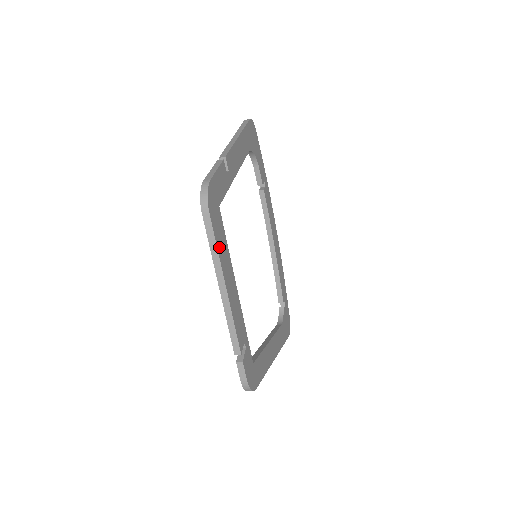
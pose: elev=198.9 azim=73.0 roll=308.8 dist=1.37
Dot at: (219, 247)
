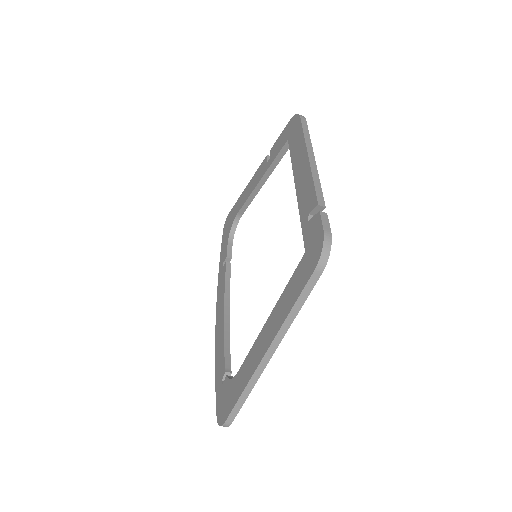
Dot at: occluded
